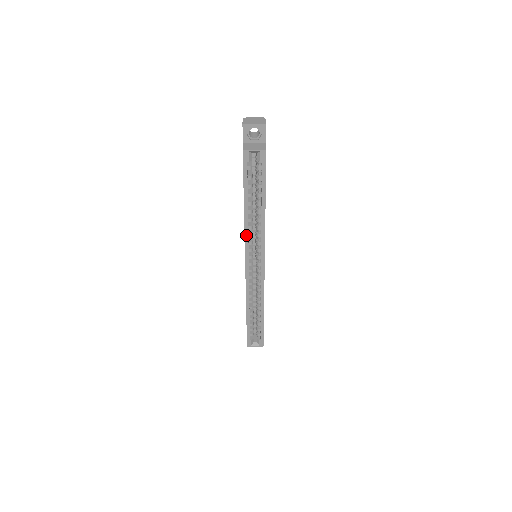
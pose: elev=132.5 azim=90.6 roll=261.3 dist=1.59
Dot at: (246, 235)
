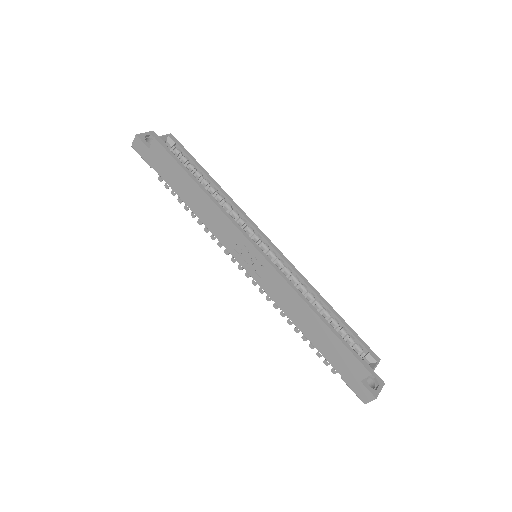
Dot at: (226, 215)
